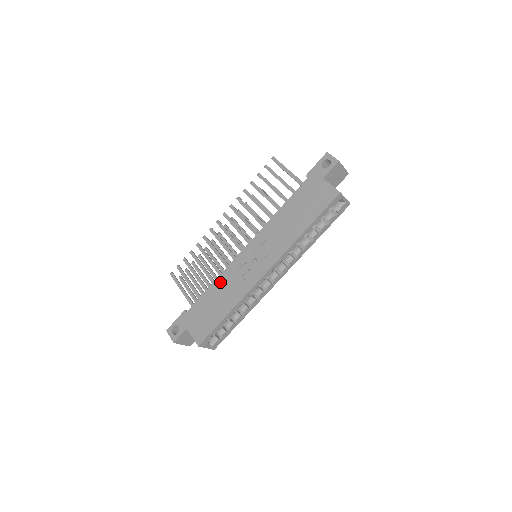
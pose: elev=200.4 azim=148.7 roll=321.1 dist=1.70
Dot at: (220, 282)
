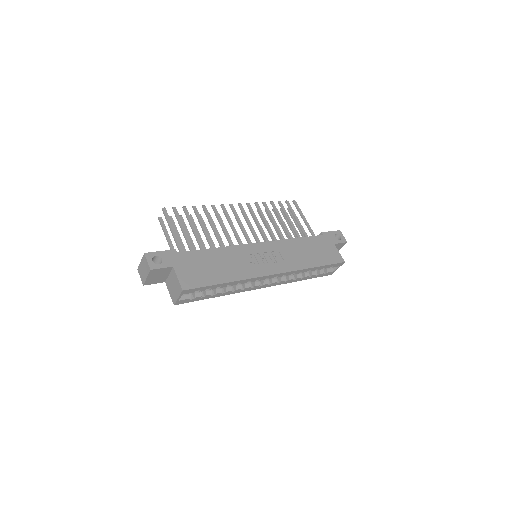
Dot at: (226, 252)
